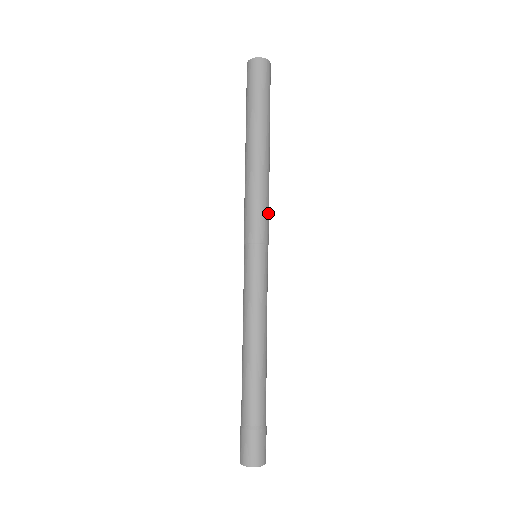
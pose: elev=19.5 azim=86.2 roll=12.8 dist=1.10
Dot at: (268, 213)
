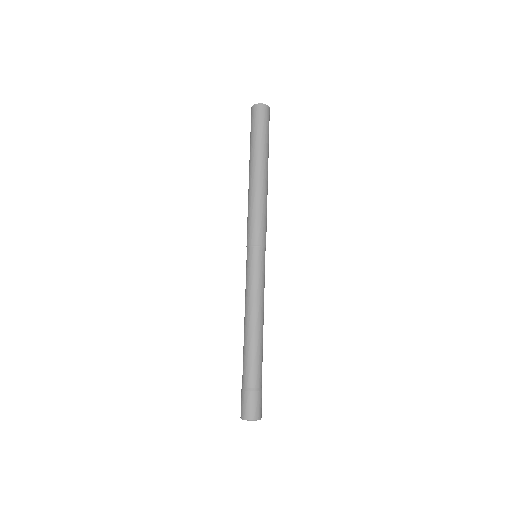
Dot at: occluded
